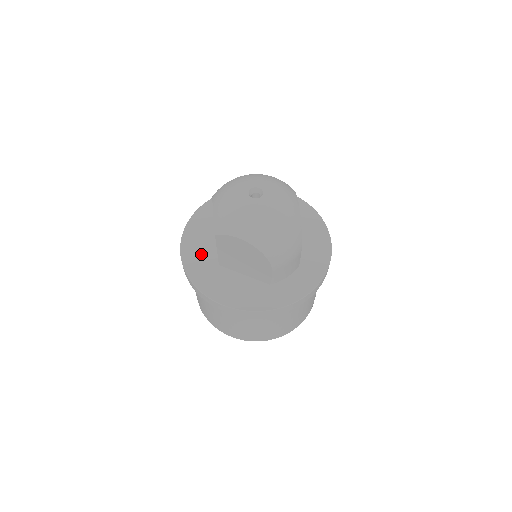
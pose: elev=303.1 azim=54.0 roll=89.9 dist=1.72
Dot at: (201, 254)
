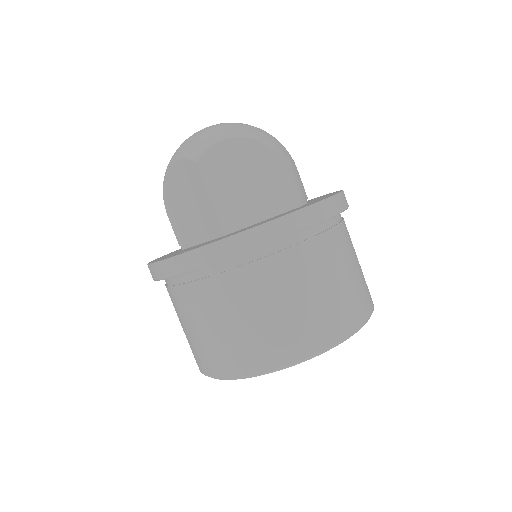
Dot at: occluded
